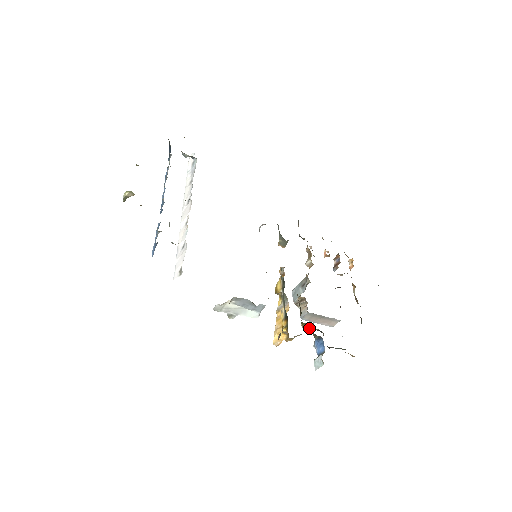
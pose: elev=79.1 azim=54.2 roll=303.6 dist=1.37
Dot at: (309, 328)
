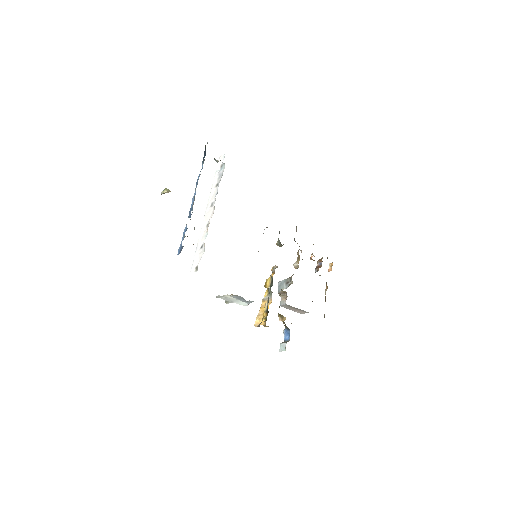
Dot at: (283, 320)
